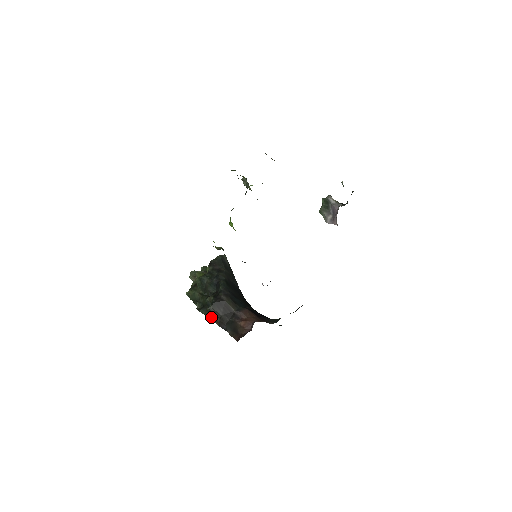
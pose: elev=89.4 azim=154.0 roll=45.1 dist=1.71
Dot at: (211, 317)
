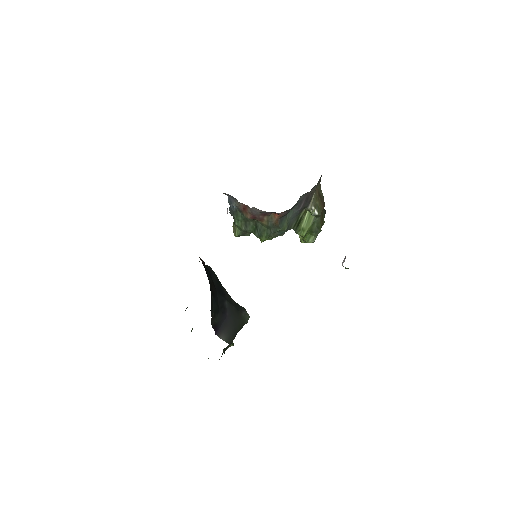
Dot at: occluded
